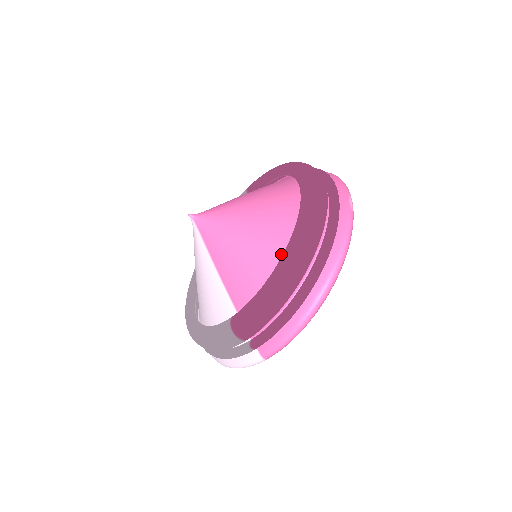
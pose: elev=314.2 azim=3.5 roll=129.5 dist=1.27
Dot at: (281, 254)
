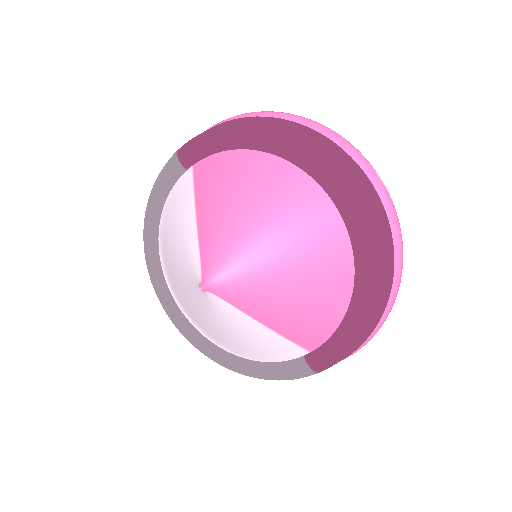
Dot at: (343, 284)
